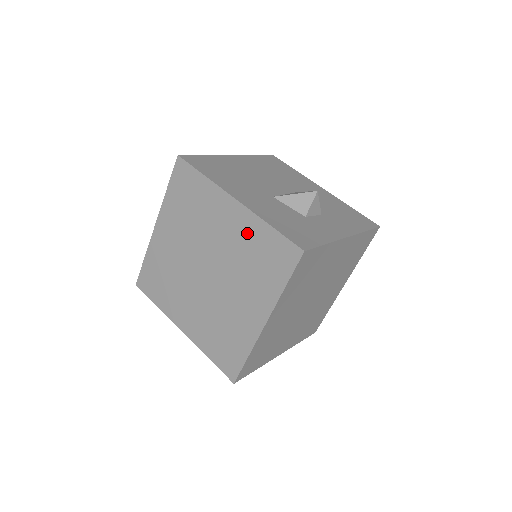
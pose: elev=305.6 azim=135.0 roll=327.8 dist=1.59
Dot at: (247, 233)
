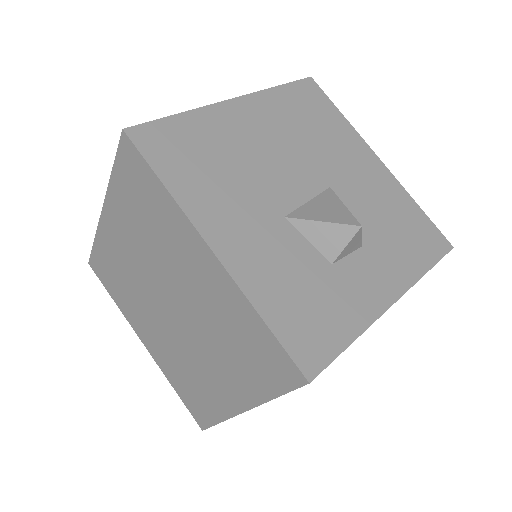
Dot at: (226, 304)
